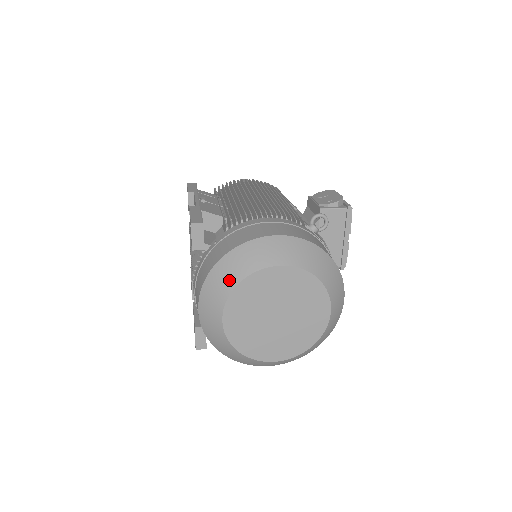
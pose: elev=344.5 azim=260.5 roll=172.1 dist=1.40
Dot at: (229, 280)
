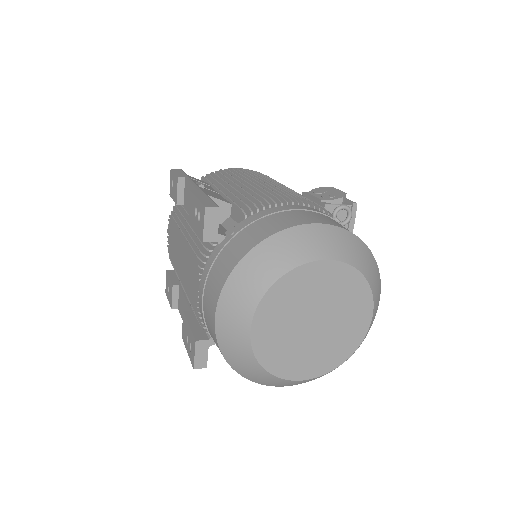
Dot at: (263, 277)
